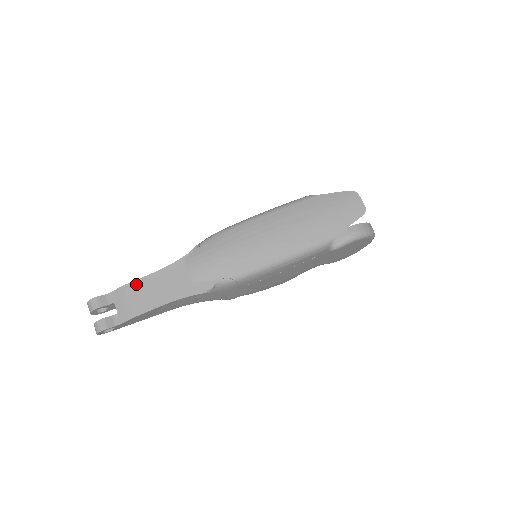
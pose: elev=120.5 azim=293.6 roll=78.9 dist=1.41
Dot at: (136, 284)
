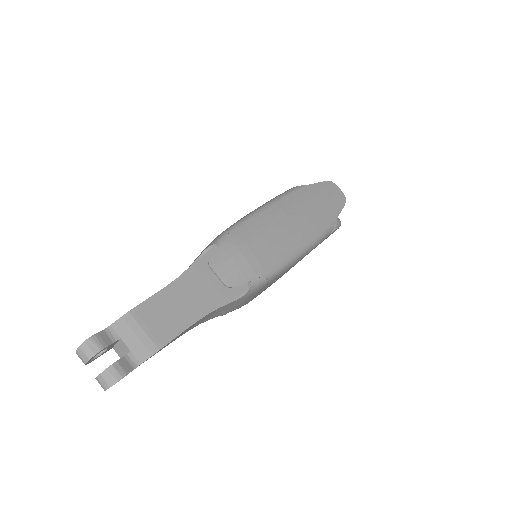
Dot at: (146, 306)
